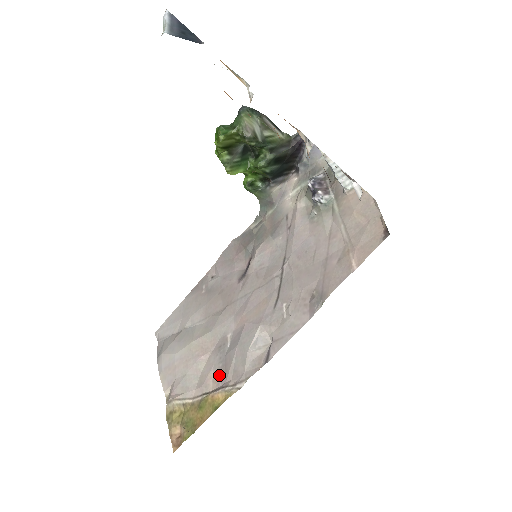
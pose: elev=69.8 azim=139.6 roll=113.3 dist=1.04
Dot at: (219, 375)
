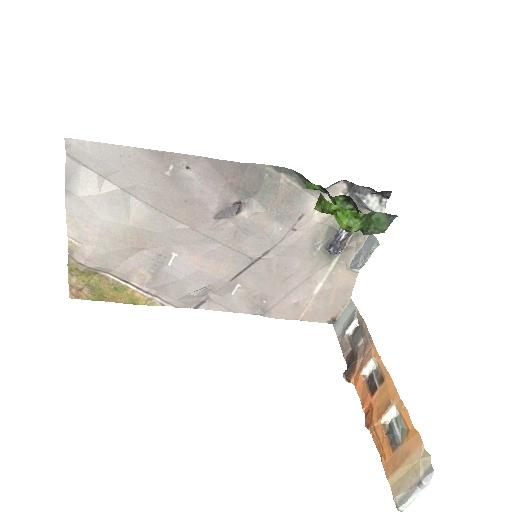
Dot at: (147, 278)
